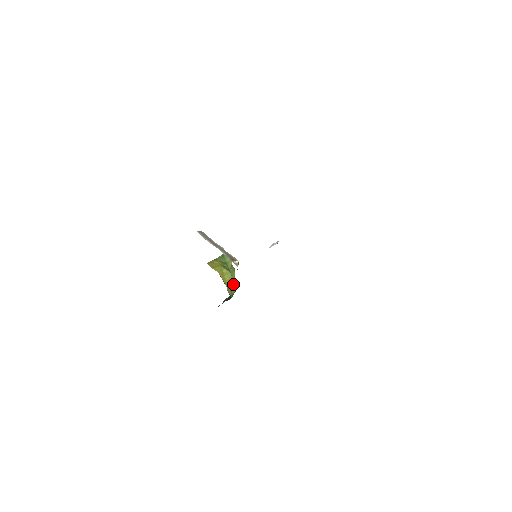
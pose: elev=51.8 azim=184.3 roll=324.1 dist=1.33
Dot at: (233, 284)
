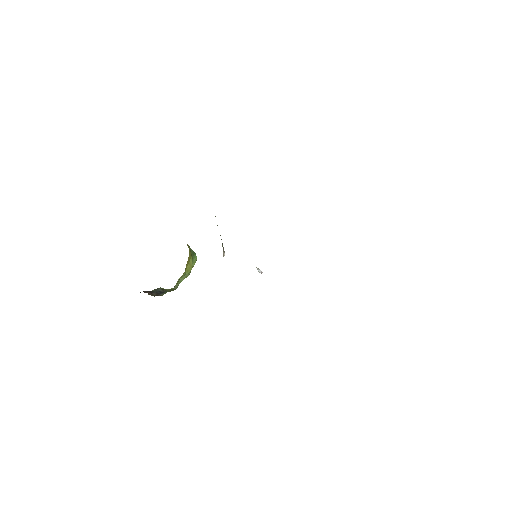
Dot at: (181, 281)
